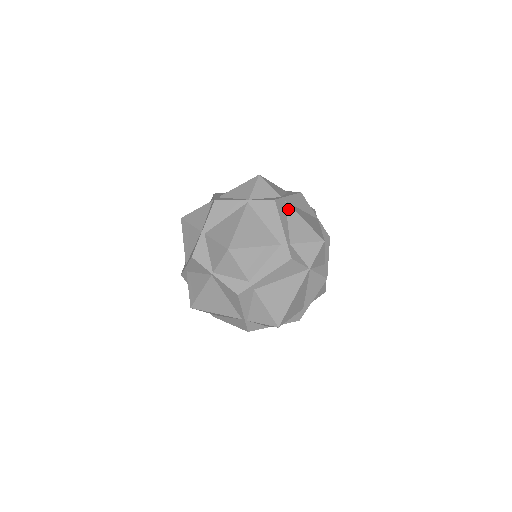
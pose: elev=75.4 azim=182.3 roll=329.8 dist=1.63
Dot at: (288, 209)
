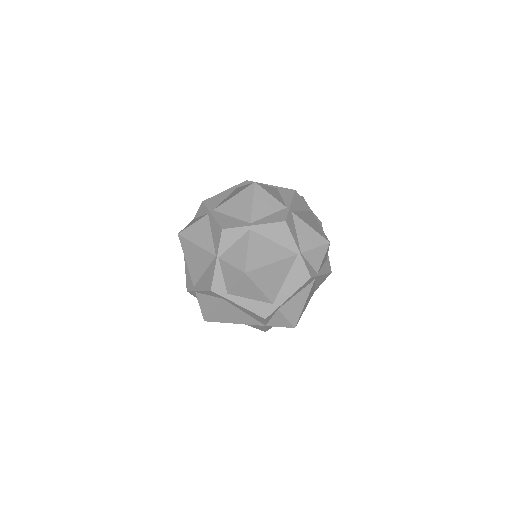
Dot at: (309, 286)
